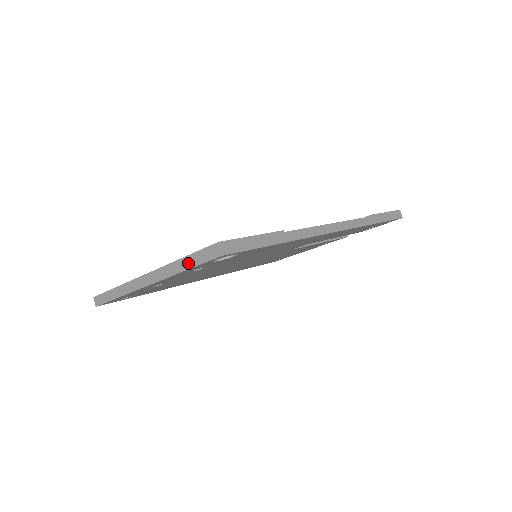
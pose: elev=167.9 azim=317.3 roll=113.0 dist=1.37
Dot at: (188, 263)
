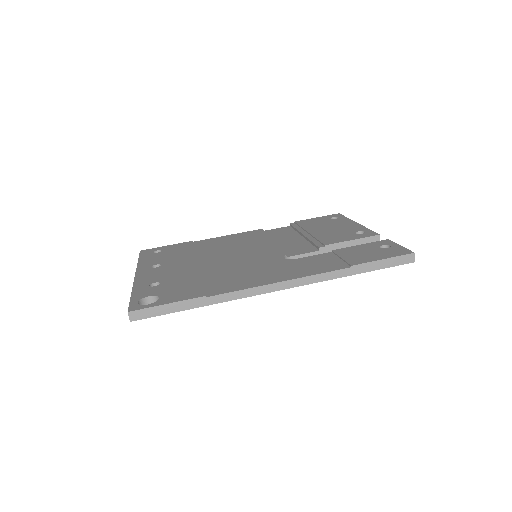
Dot at: occluded
